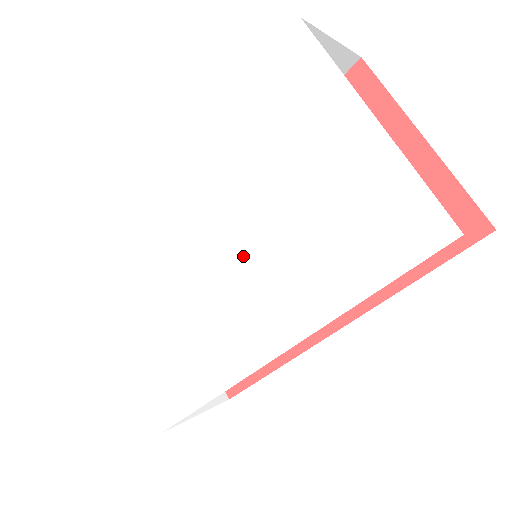
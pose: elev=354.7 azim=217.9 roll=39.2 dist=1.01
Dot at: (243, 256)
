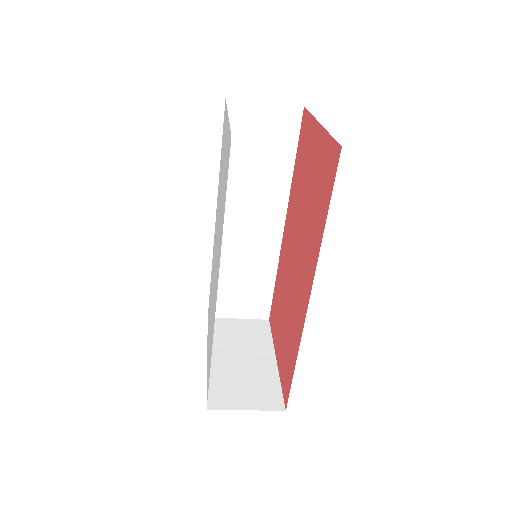
Dot at: (217, 241)
